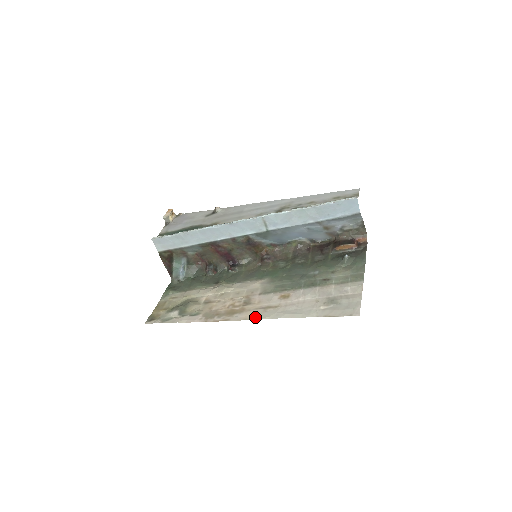
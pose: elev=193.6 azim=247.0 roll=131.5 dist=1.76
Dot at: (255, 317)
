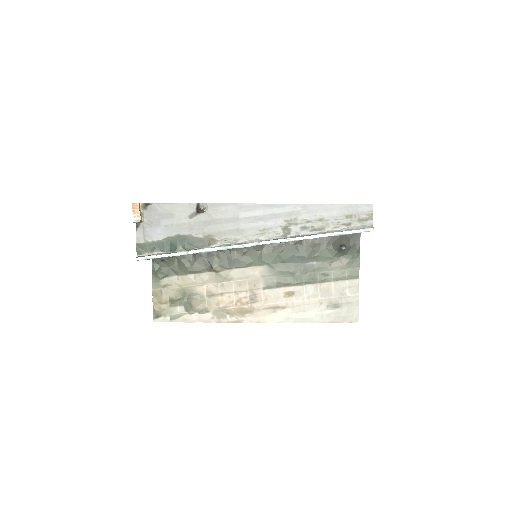
Dot at: (268, 320)
